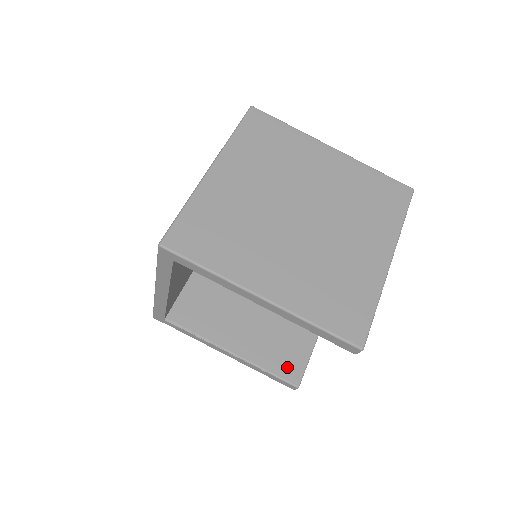
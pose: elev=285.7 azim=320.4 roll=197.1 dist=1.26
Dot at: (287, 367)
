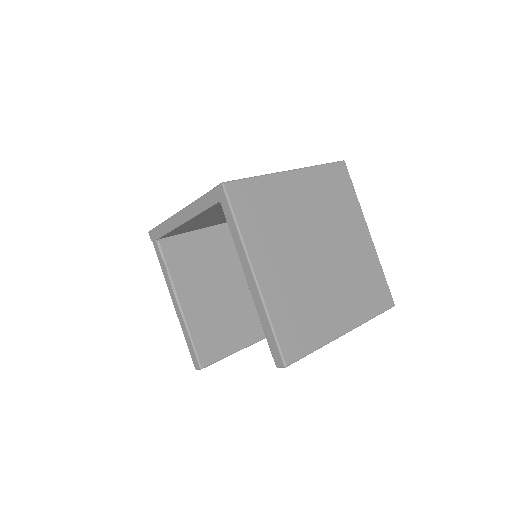
Dot at: (206, 348)
